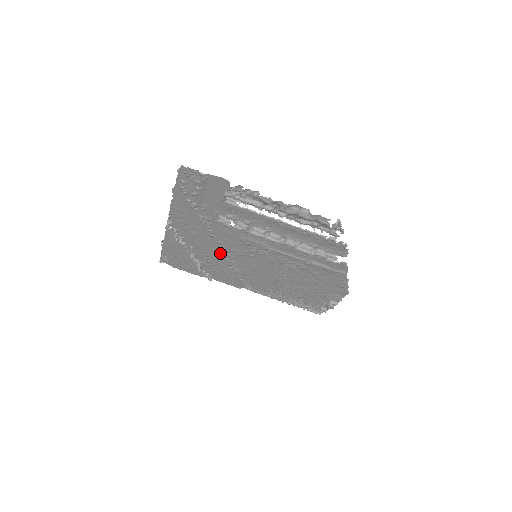
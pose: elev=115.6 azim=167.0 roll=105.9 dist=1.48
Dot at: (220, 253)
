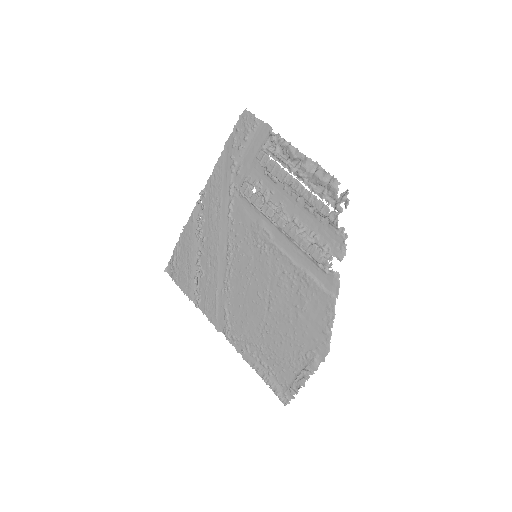
Dot at: (225, 252)
